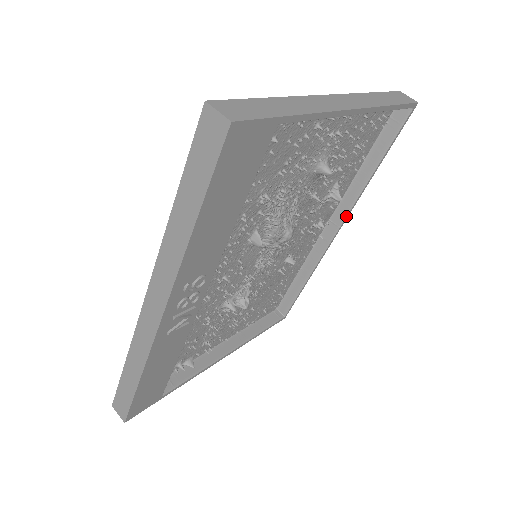
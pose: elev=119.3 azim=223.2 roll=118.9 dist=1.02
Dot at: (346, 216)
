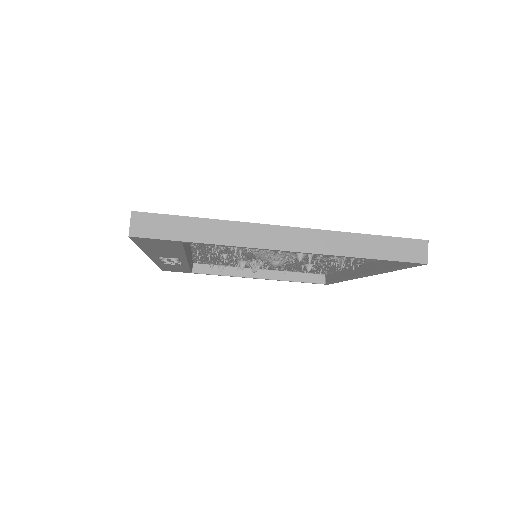
Dot at: (366, 275)
